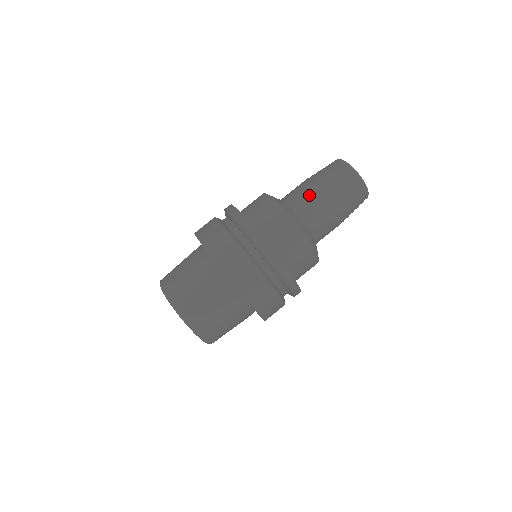
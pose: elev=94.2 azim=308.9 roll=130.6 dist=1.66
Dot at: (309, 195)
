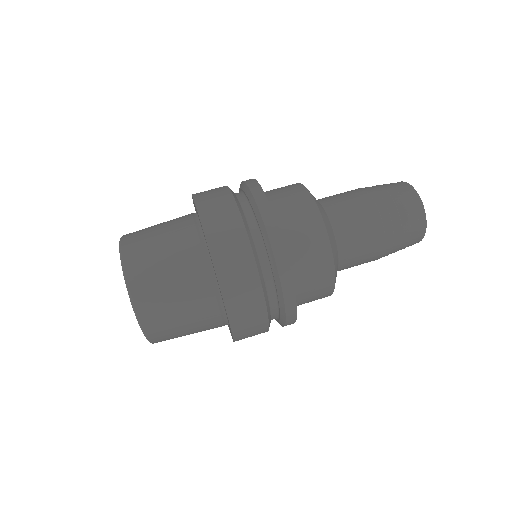
Dot at: (348, 197)
